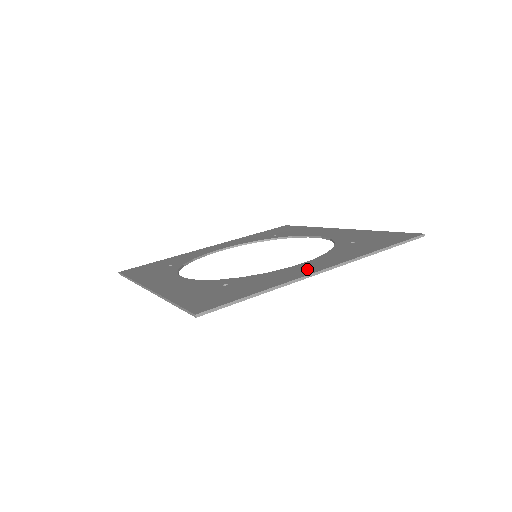
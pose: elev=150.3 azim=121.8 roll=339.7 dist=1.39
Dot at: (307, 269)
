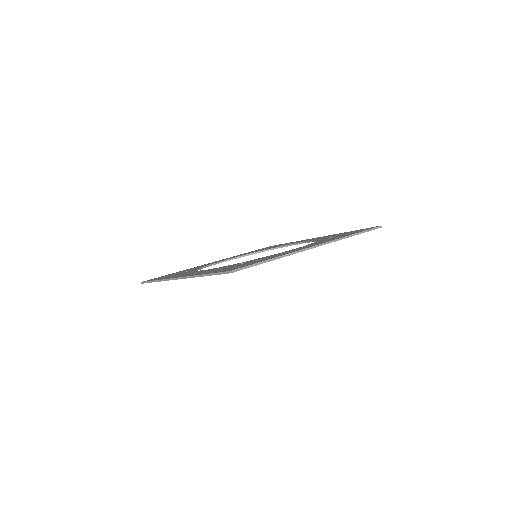
Dot at: (302, 248)
